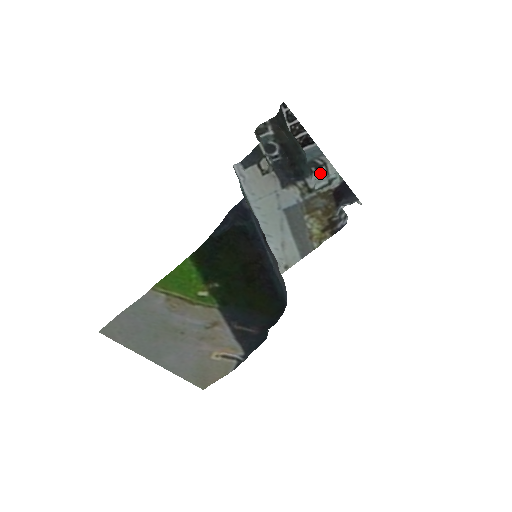
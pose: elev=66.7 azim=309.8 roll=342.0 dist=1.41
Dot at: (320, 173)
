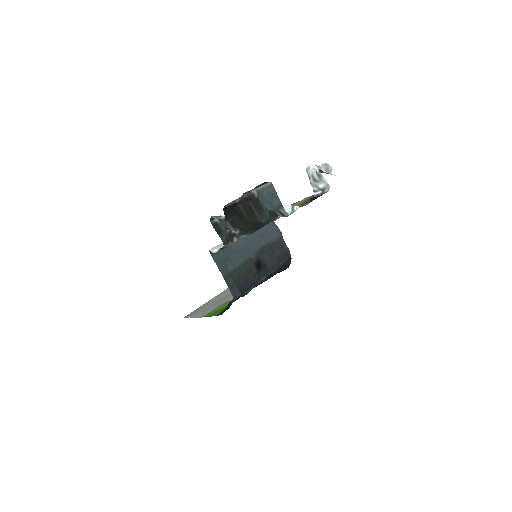
Dot at: occluded
